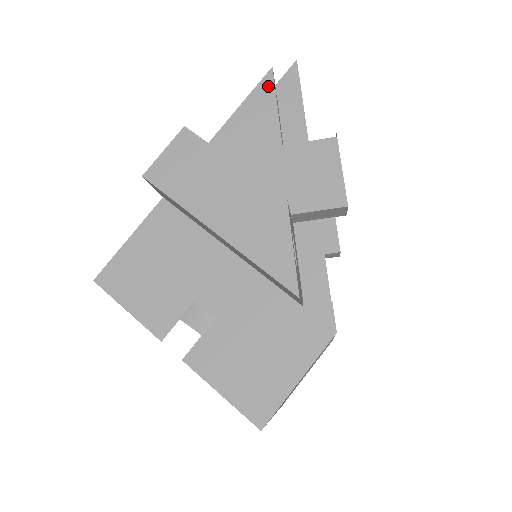
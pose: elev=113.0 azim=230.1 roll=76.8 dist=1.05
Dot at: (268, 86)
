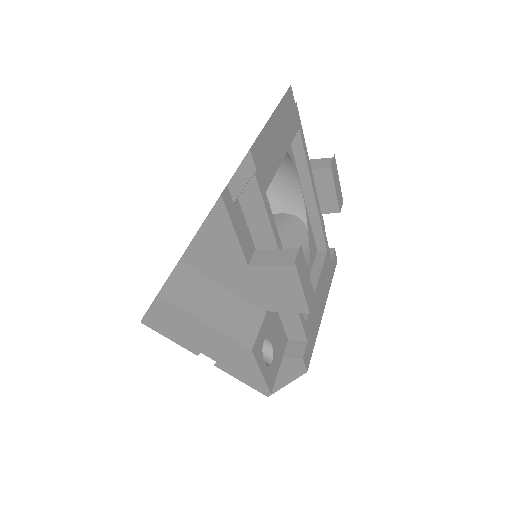
Dot at: (222, 213)
